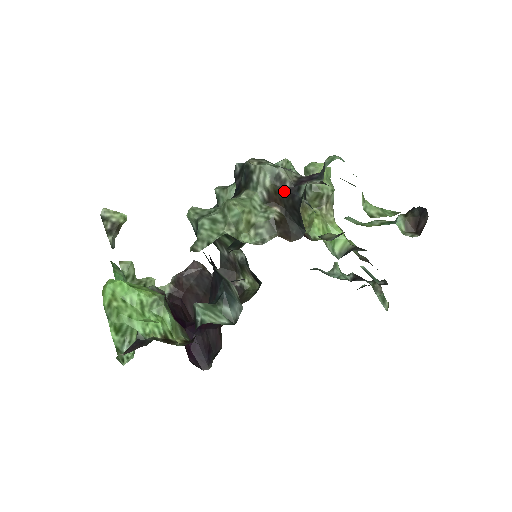
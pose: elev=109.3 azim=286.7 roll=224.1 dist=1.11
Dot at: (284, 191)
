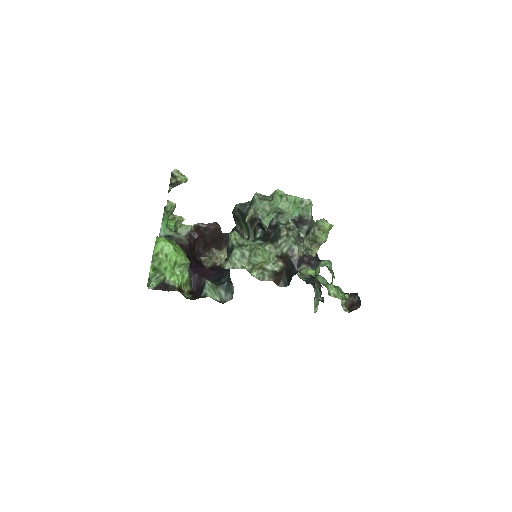
Dot at: (291, 260)
